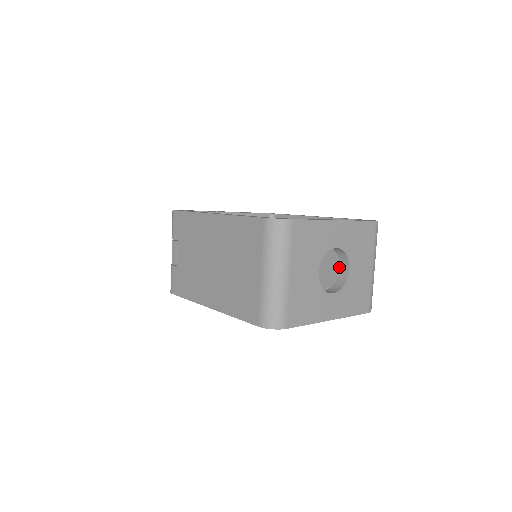
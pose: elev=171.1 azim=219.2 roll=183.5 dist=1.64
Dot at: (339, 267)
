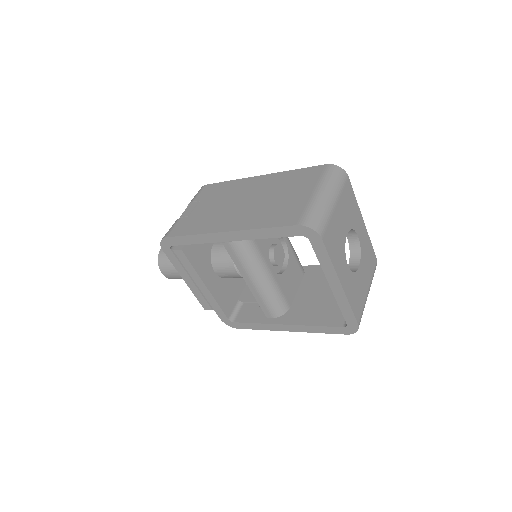
Dot at: occluded
